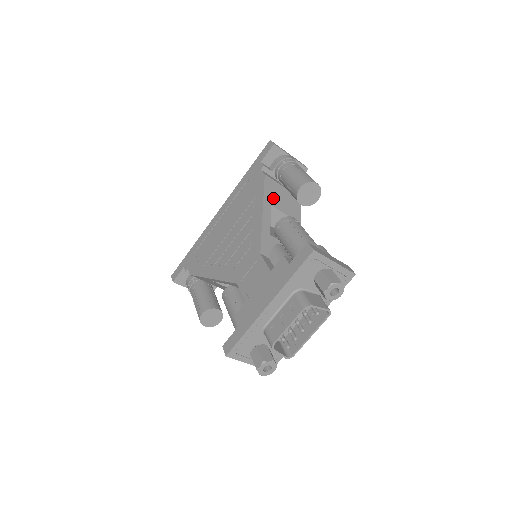
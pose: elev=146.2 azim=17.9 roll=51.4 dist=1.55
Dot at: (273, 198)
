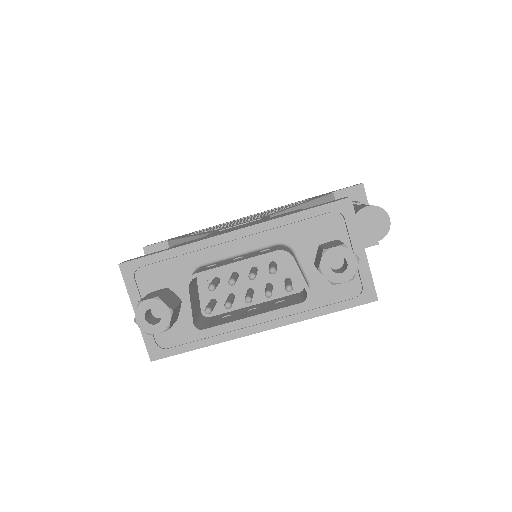
Dot at: occluded
